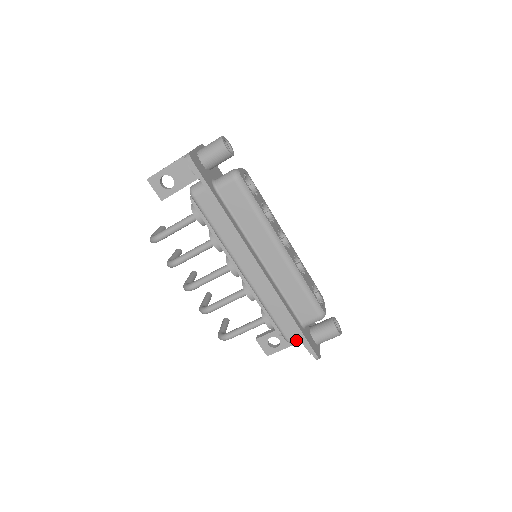
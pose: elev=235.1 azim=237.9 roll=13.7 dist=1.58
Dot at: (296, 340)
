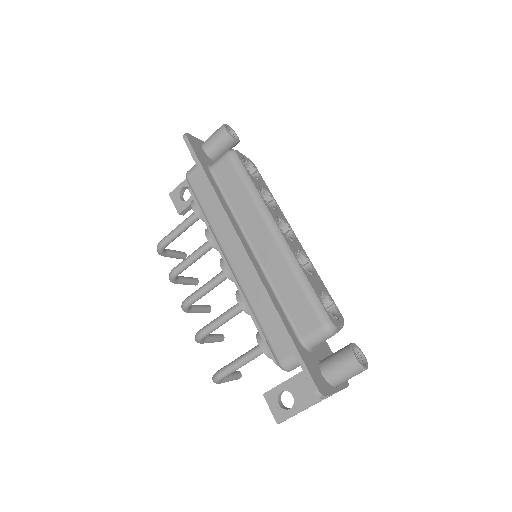
Dot at: (293, 366)
